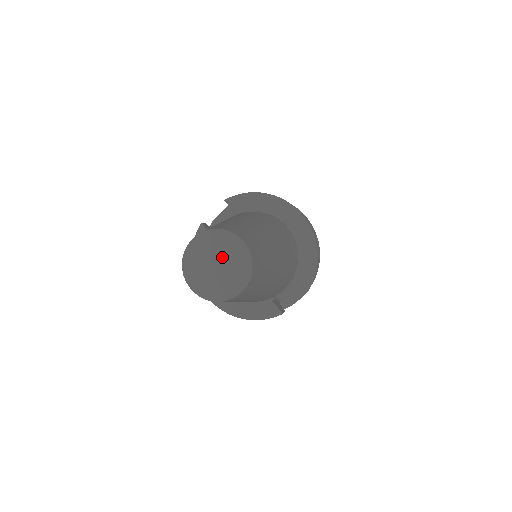
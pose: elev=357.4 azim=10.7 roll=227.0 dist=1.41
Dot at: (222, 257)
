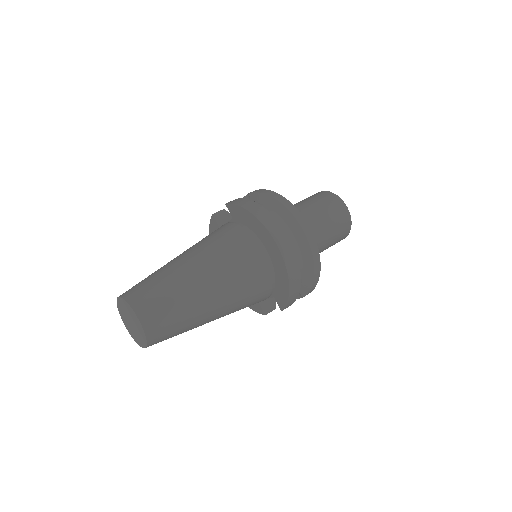
Dot at: (132, 320)
